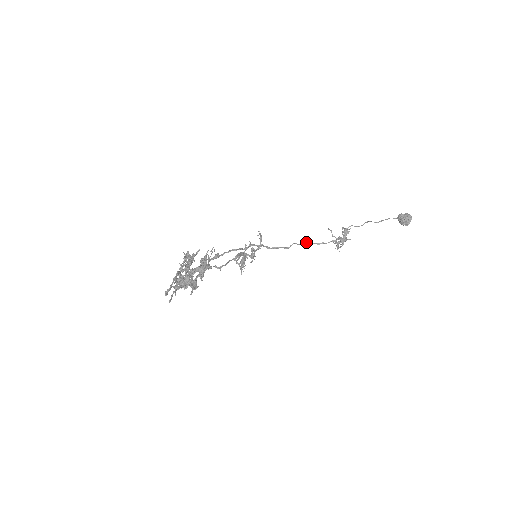
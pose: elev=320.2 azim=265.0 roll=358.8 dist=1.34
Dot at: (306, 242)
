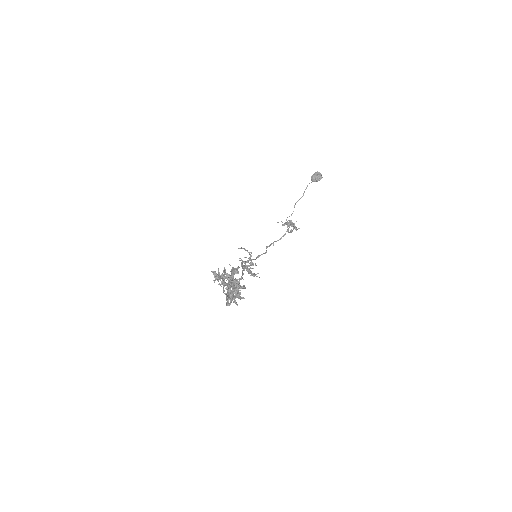
Dot at: (272, 243)
